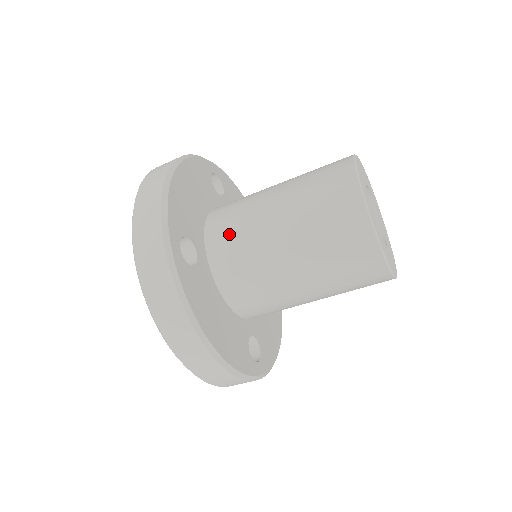
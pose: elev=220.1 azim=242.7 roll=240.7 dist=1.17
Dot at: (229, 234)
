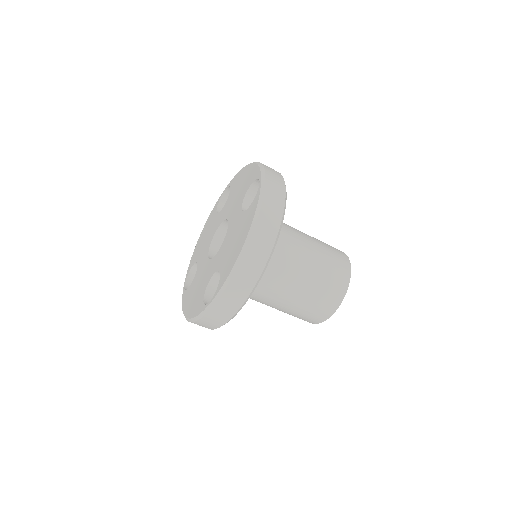
Dot at: occluded
